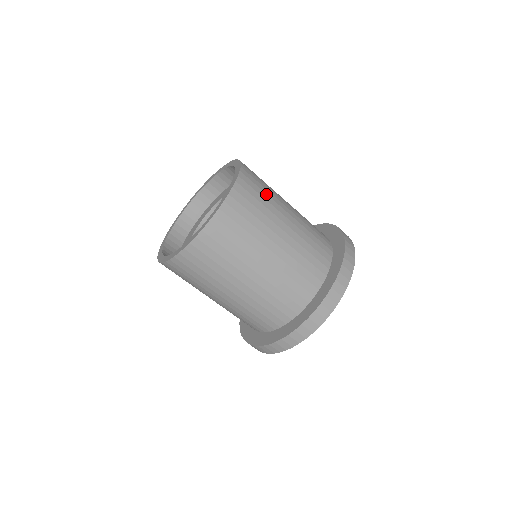
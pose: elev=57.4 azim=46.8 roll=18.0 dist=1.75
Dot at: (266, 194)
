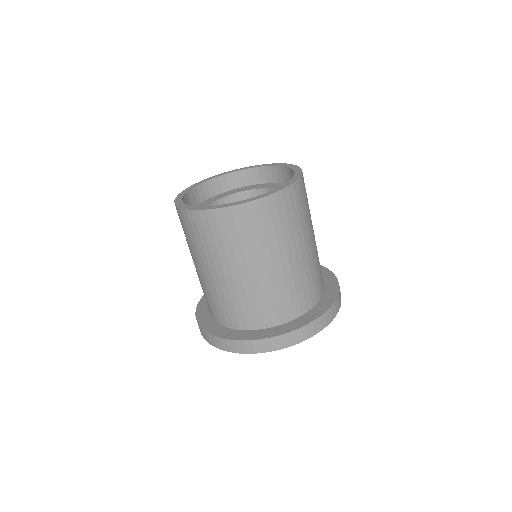
Dot at: occluded
